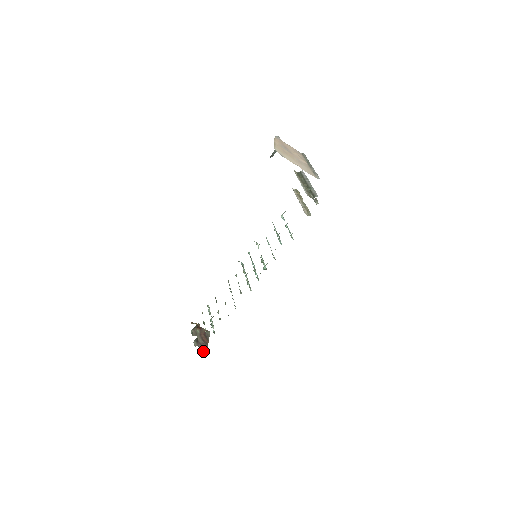
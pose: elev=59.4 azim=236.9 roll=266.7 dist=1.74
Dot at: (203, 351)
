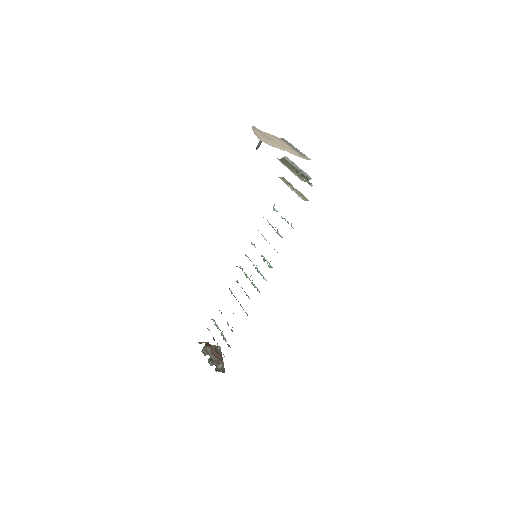
Dot at: (221, 368)
